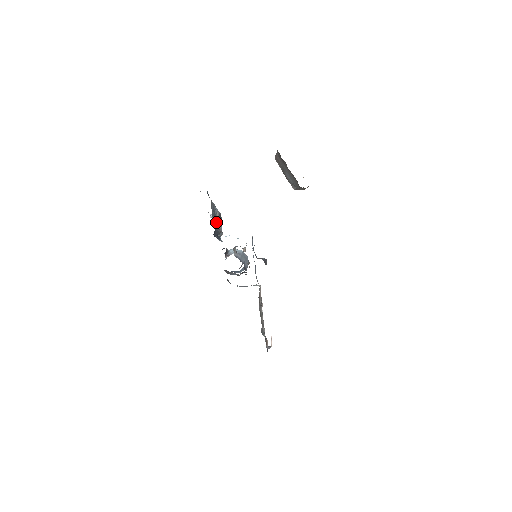
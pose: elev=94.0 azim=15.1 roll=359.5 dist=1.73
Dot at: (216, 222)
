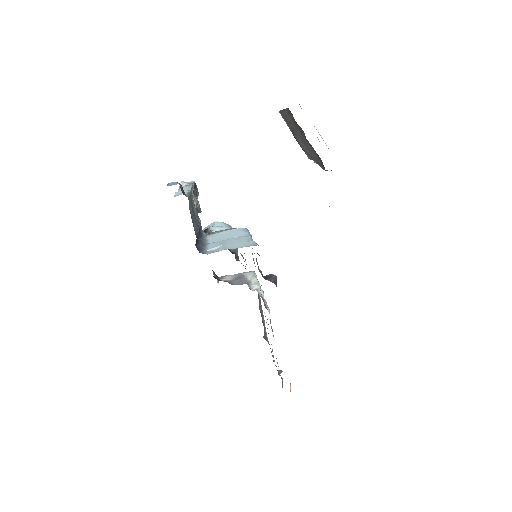
Dot at: occluded
